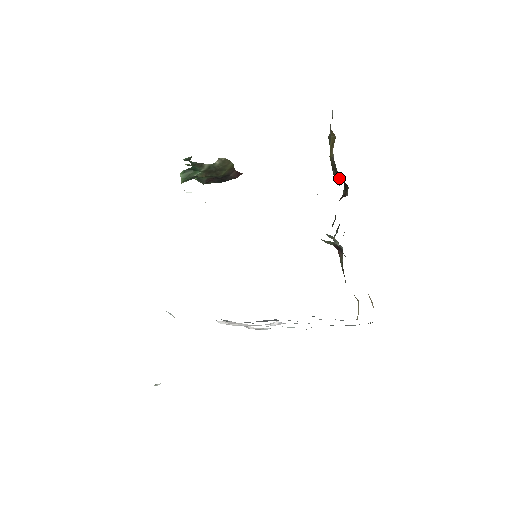
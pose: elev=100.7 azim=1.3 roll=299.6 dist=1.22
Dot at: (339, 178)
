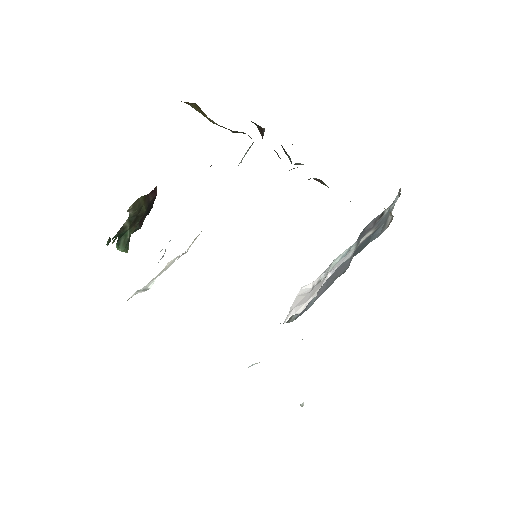
Dot at: (243, 133)
